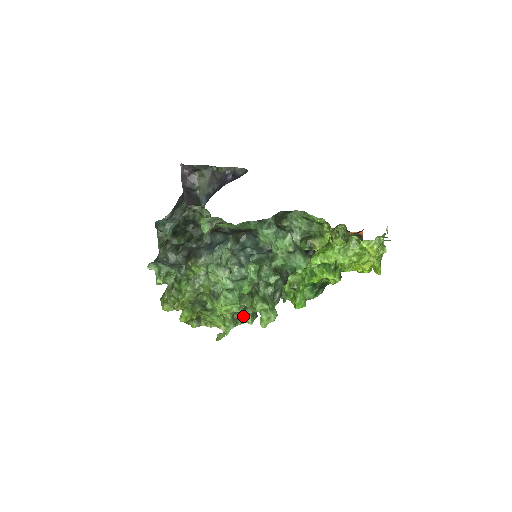
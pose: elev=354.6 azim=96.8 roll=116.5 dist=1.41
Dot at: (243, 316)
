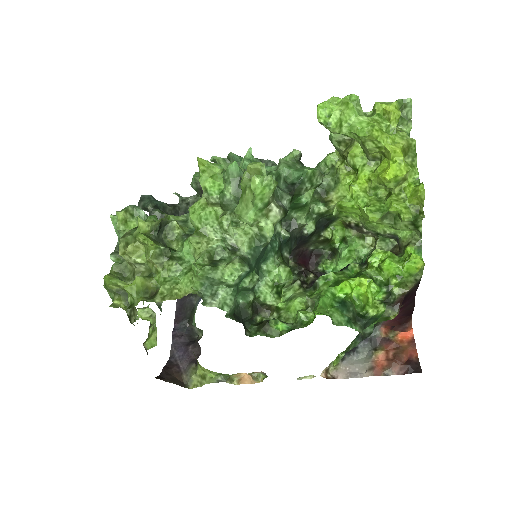
Dot at: (227, 261)
